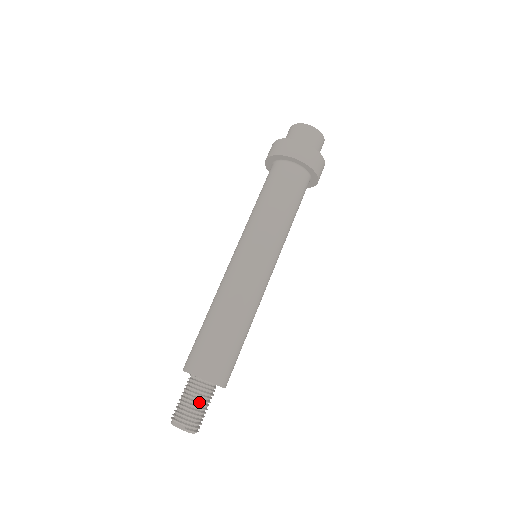
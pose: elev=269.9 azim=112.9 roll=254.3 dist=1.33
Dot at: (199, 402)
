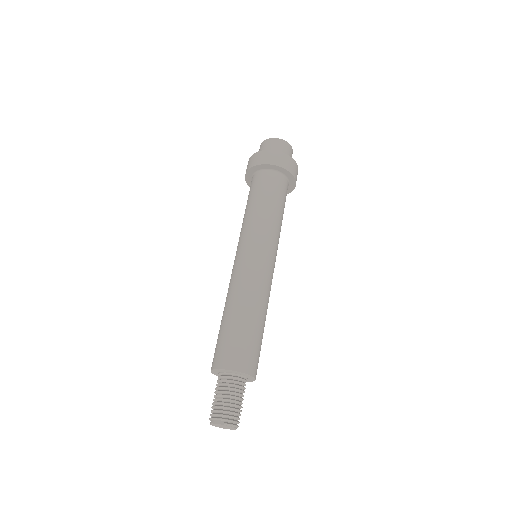
Dot at: (232, 395)
